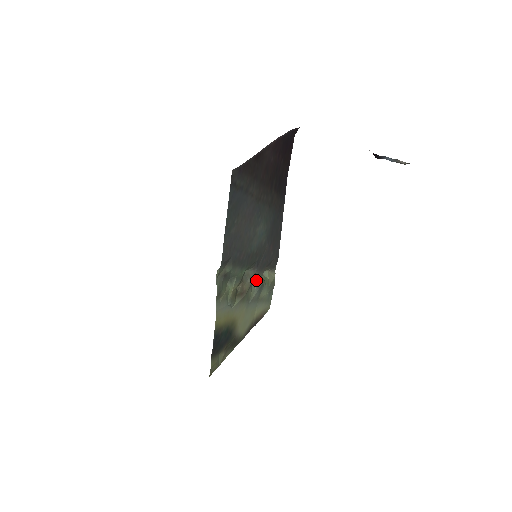
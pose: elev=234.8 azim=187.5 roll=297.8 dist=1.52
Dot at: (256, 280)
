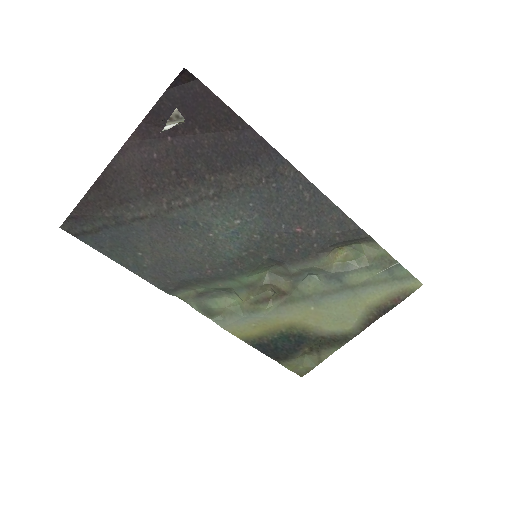
Dot at: (311, 271)
